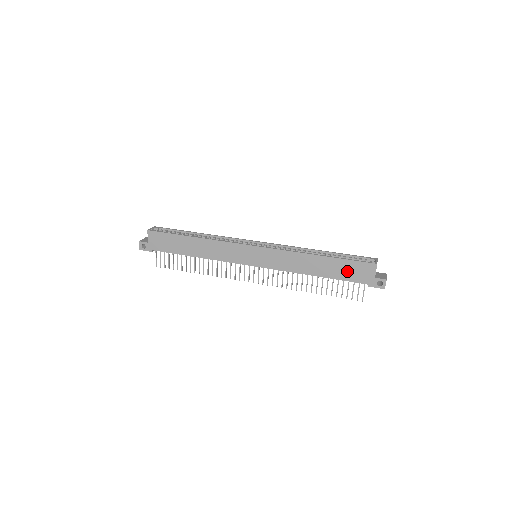
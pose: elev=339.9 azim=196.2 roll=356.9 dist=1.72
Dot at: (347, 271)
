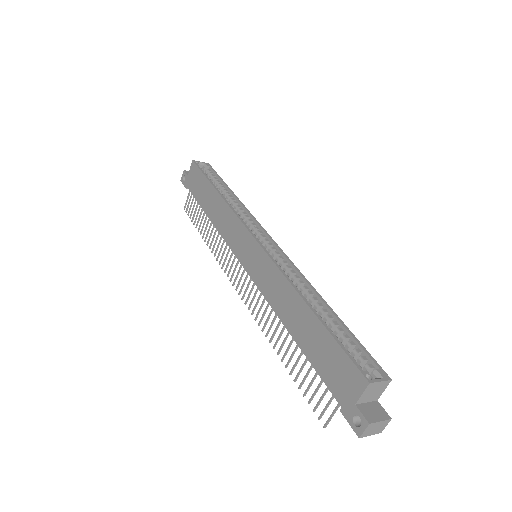
Dot at: (326, 358)
